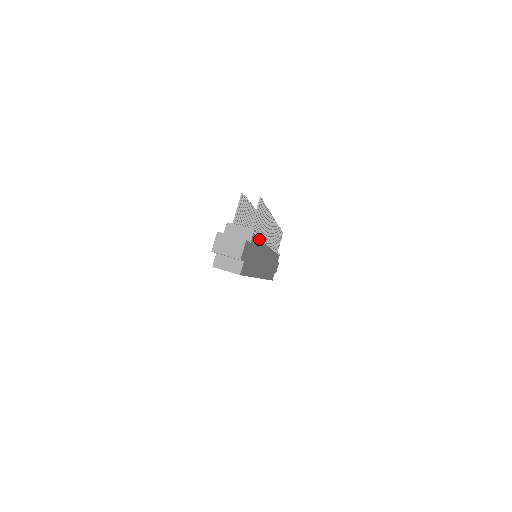
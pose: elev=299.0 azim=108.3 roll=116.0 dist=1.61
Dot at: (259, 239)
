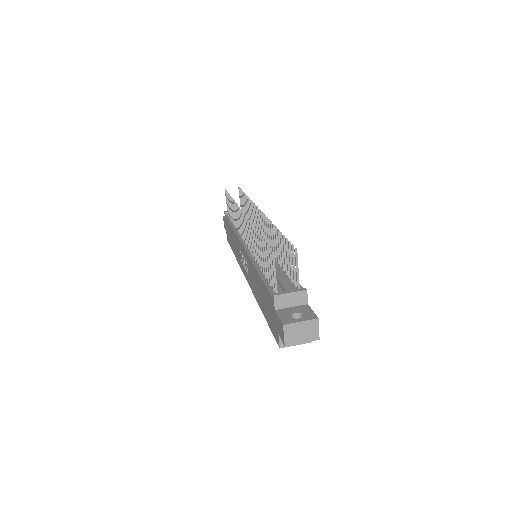
Dot at: occluded
